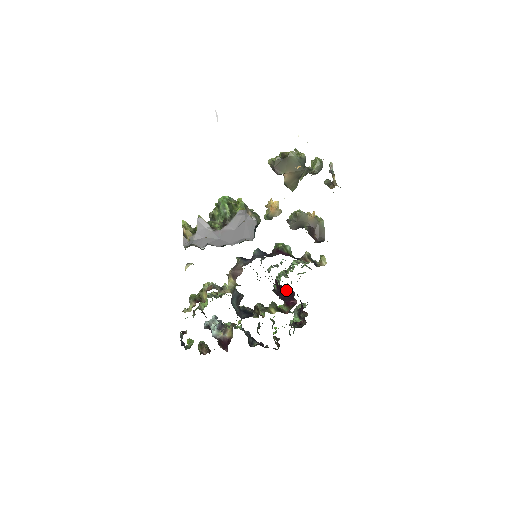
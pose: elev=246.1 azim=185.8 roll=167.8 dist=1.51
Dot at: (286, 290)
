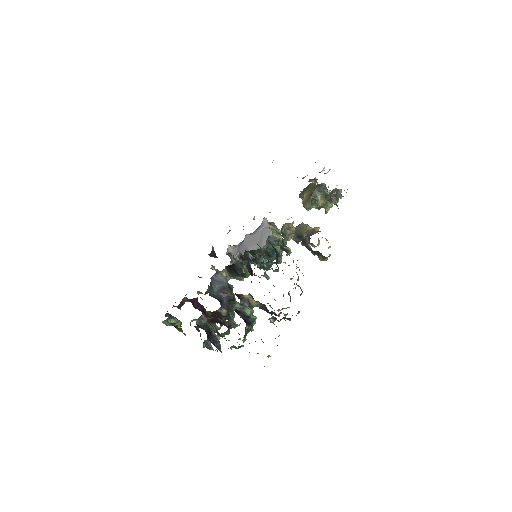
Dot at: occluded
